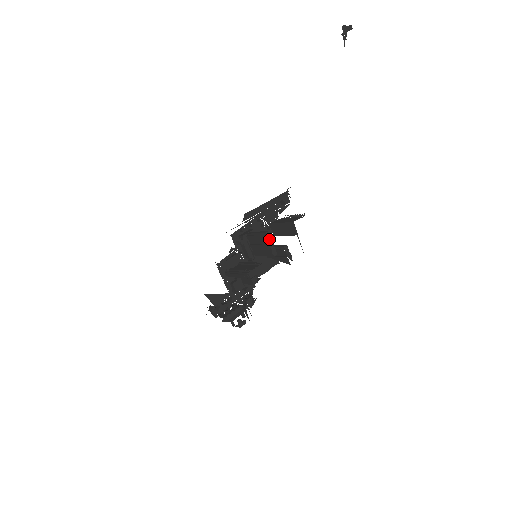
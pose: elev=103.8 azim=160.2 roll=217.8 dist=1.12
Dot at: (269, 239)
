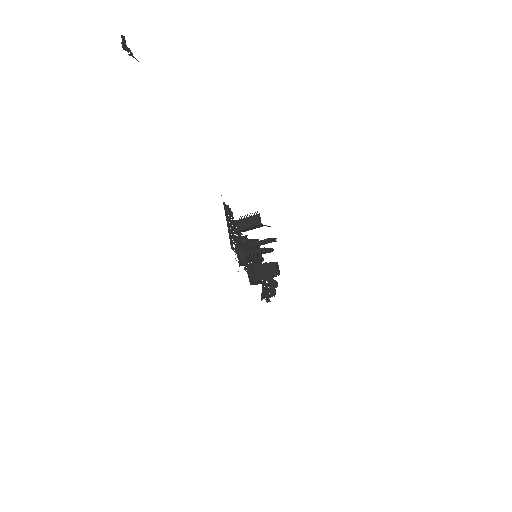
Dot at: (267, 250)
